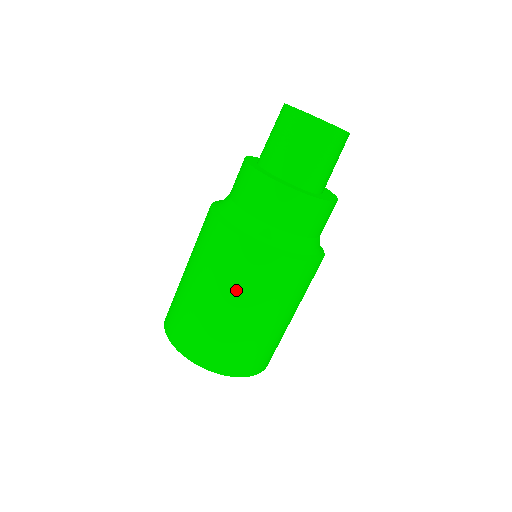
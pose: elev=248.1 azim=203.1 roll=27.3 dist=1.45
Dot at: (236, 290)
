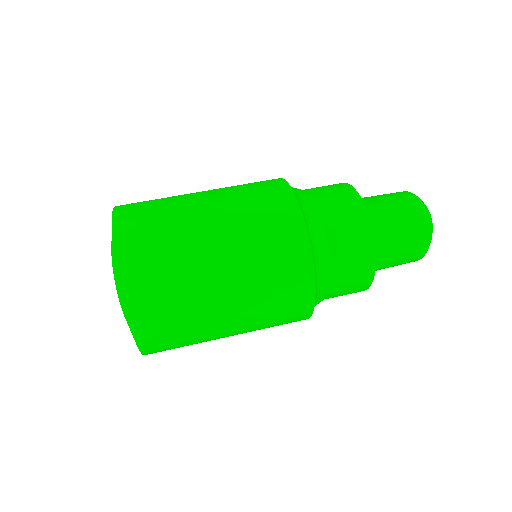
Dot at: (233, 199)
